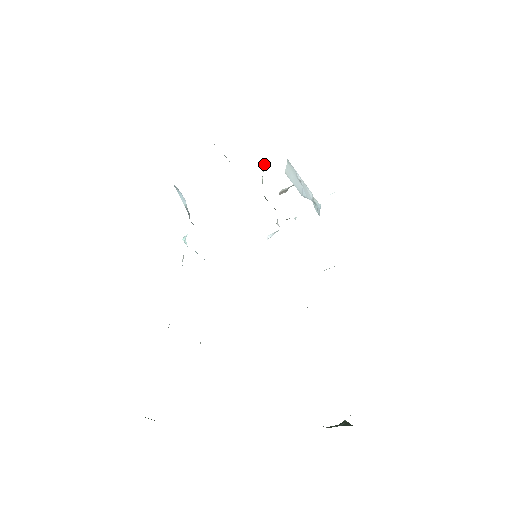
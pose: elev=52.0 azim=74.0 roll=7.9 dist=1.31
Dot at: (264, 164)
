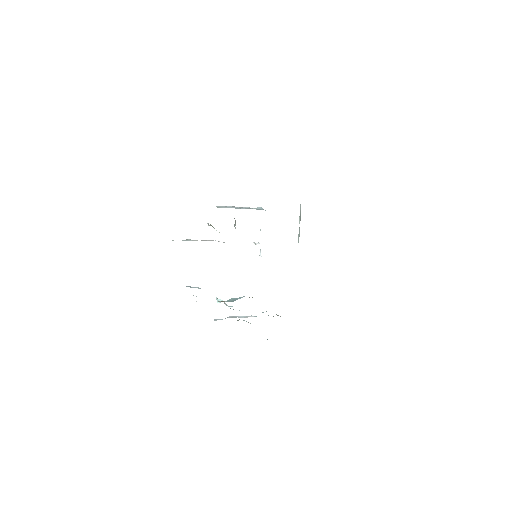
Dot at: (208, 223)
